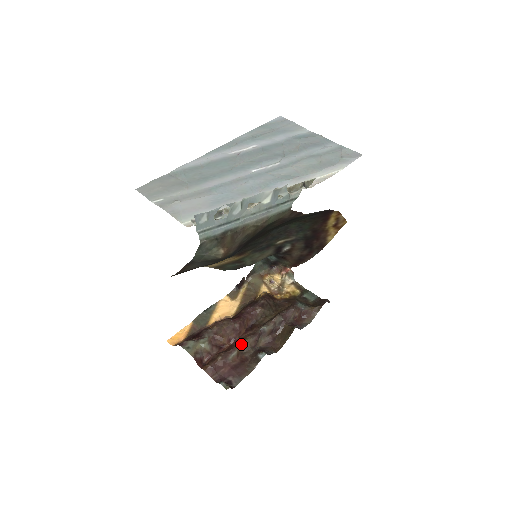
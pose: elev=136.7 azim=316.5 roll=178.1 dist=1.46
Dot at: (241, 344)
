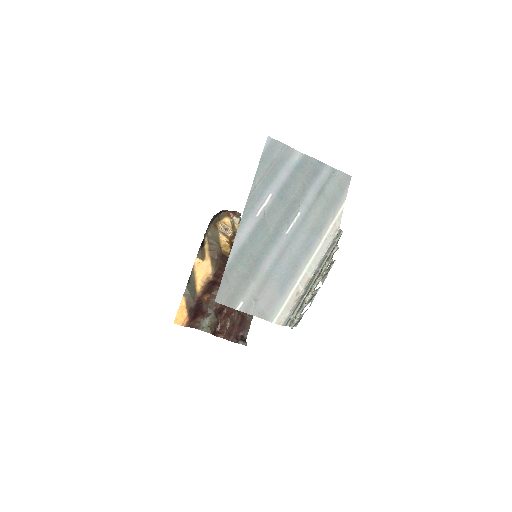
Dot at: occluded
